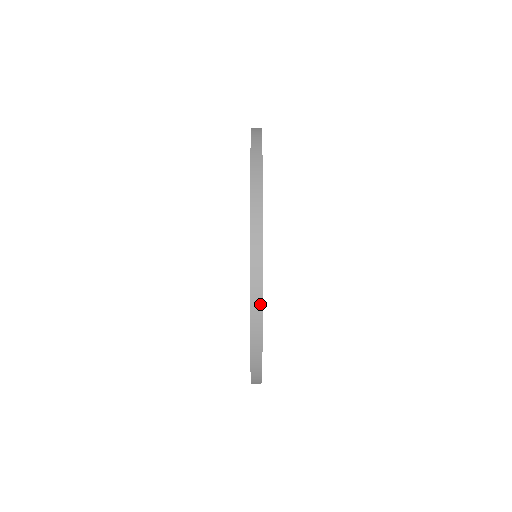
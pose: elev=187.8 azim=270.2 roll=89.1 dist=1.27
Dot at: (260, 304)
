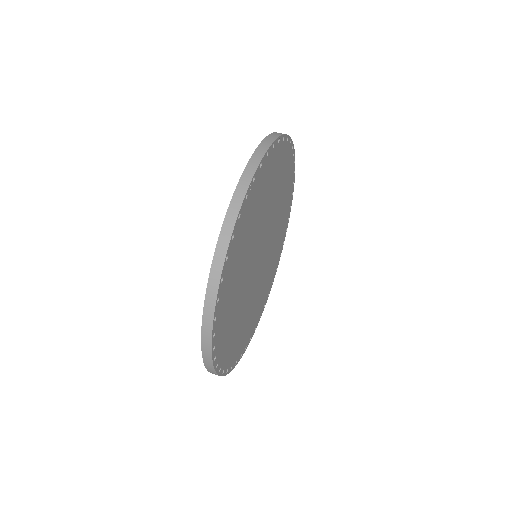
Dot at: occluded
